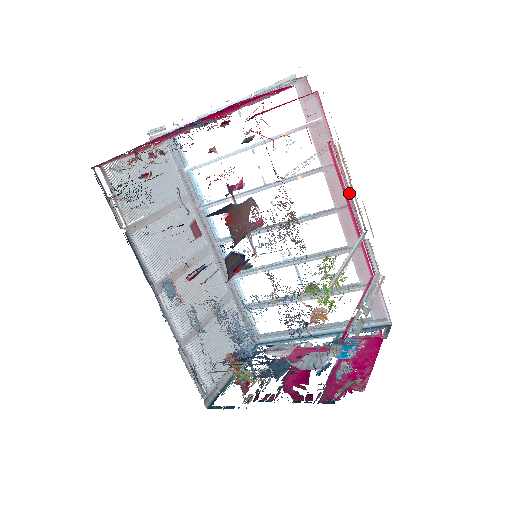
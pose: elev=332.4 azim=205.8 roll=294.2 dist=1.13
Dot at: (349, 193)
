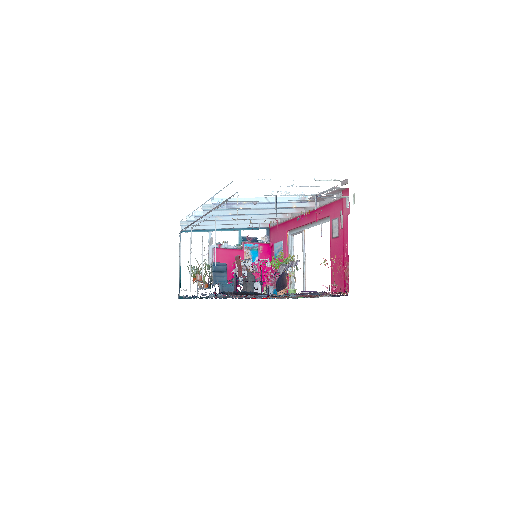
Dot at: (314, 222)
